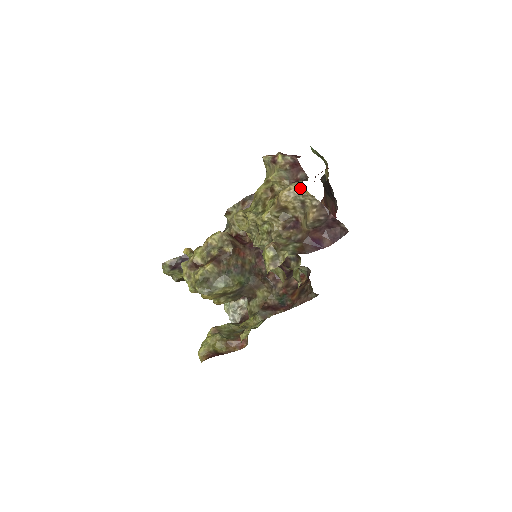
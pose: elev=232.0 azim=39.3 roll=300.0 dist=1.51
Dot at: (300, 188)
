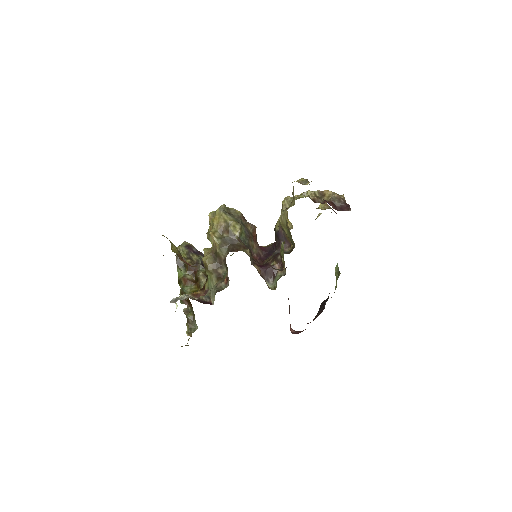
Dot at: occluded
